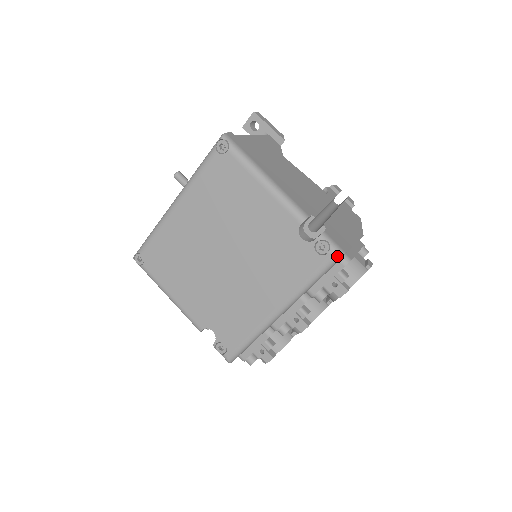
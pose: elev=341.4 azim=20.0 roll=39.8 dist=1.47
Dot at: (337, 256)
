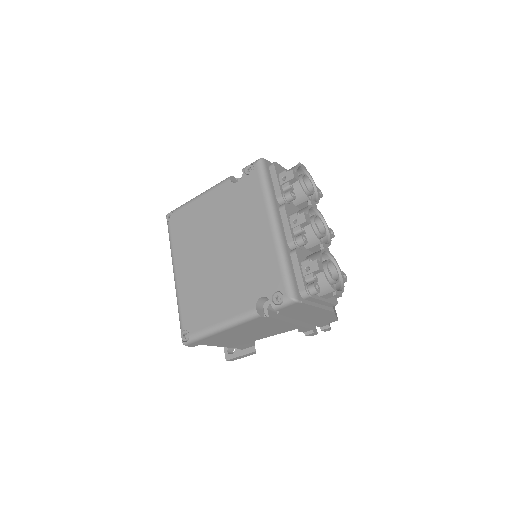
Dot at: (259, 161)
